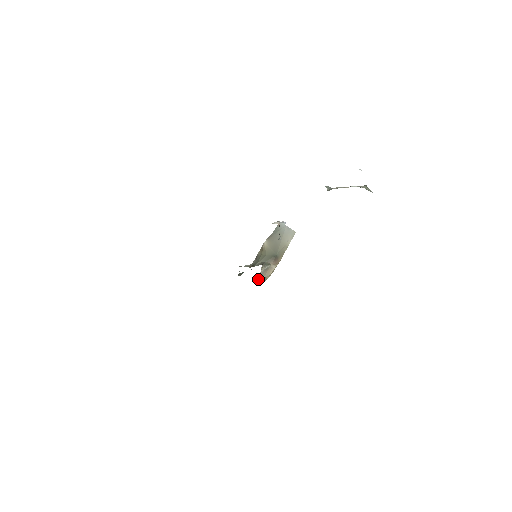
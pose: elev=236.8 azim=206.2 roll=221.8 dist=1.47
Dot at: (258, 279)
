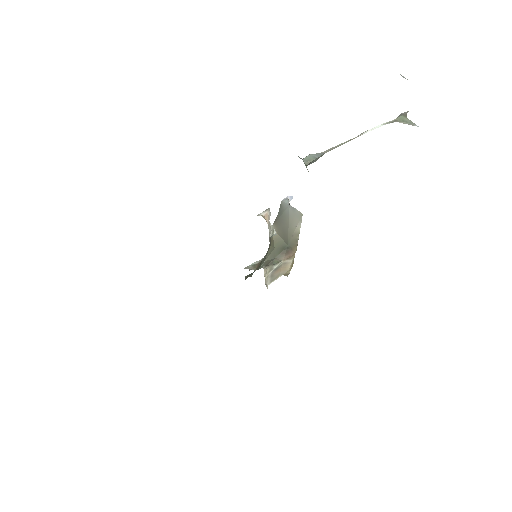
Dot at: (269, 283)
